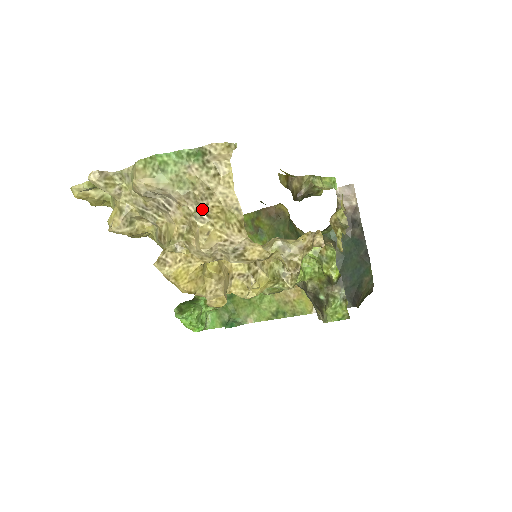
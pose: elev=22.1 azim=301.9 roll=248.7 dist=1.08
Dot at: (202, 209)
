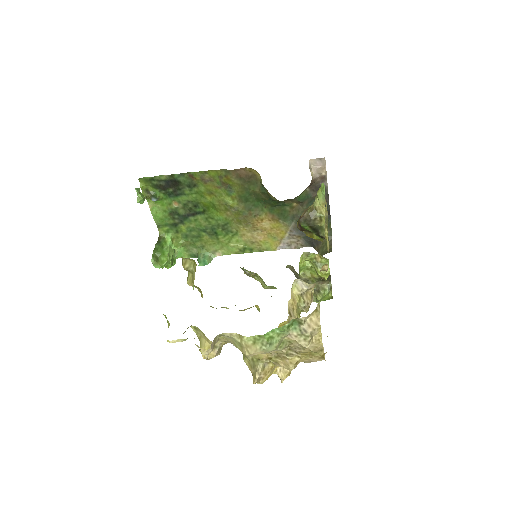
Dot at: (292, 350)
